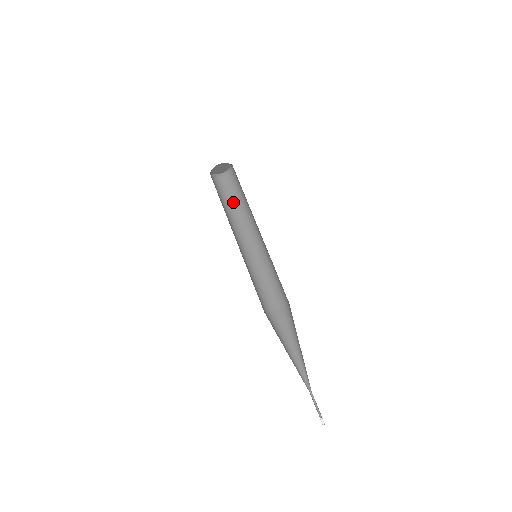
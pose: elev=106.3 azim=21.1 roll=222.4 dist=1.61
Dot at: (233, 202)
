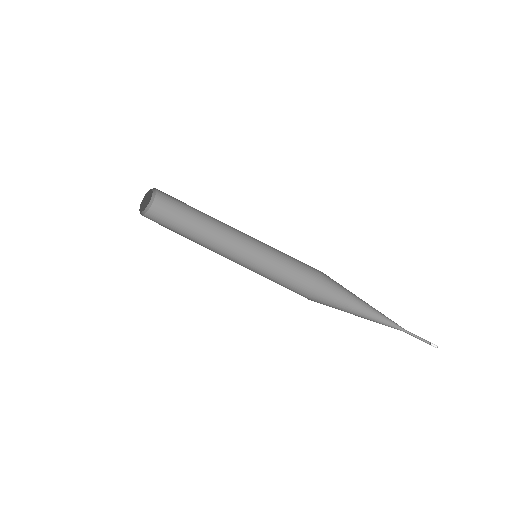
Dot at: (187, 218)
